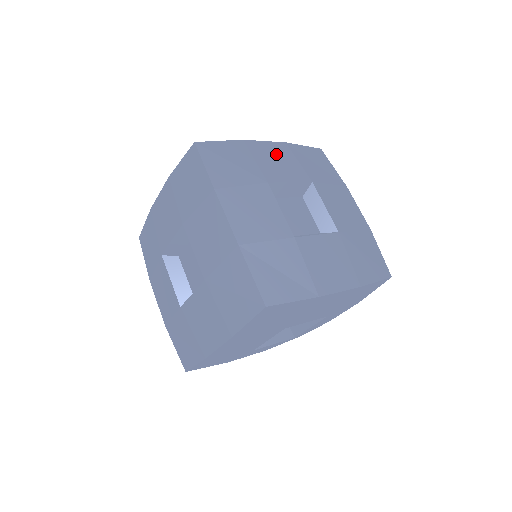
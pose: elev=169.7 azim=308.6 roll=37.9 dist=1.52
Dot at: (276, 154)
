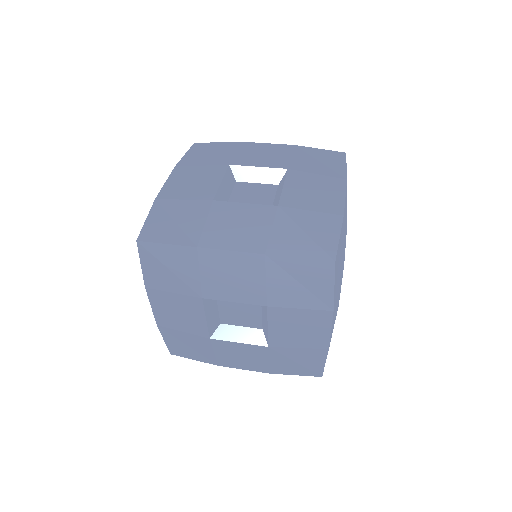
Dot at: (269, 151)
